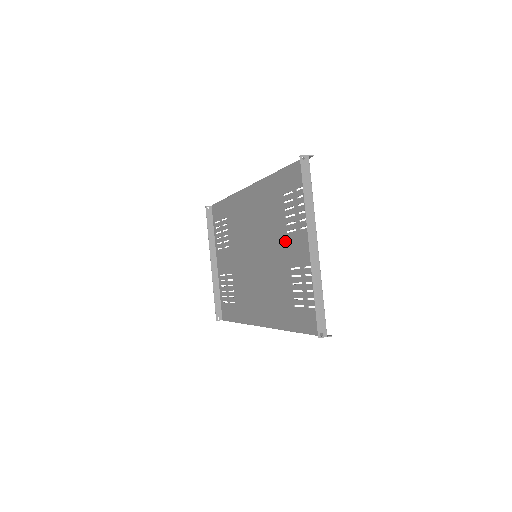
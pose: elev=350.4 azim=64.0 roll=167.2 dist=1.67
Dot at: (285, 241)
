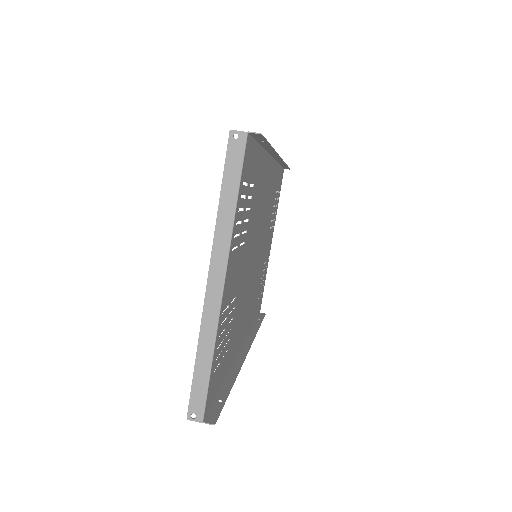
Dot at: (243, 254)
